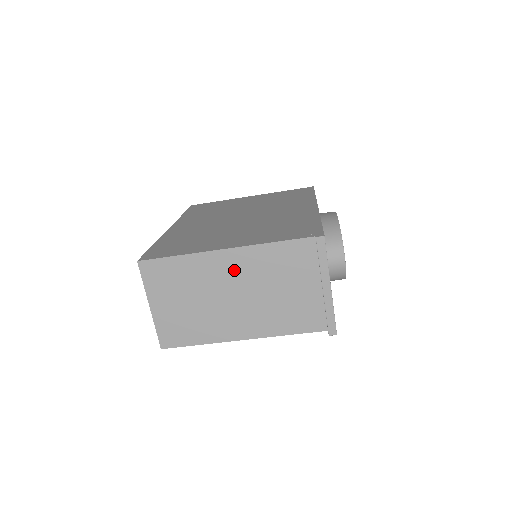
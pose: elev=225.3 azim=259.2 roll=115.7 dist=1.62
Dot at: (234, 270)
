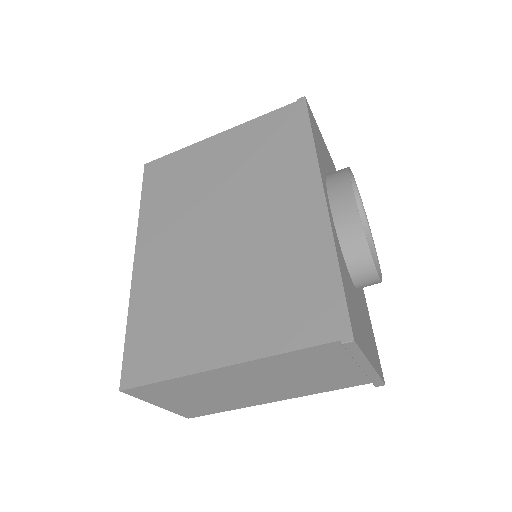
Dot at: (242, 375)
